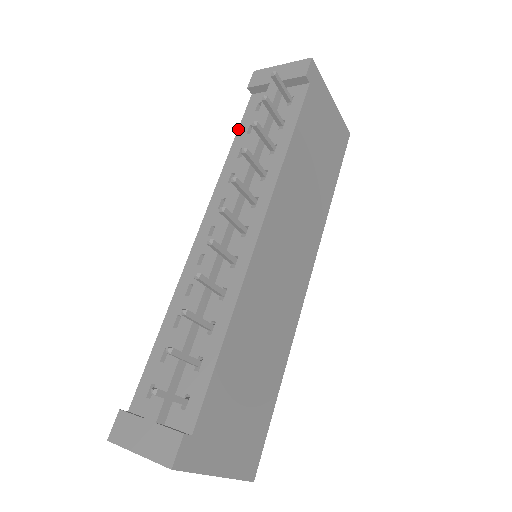
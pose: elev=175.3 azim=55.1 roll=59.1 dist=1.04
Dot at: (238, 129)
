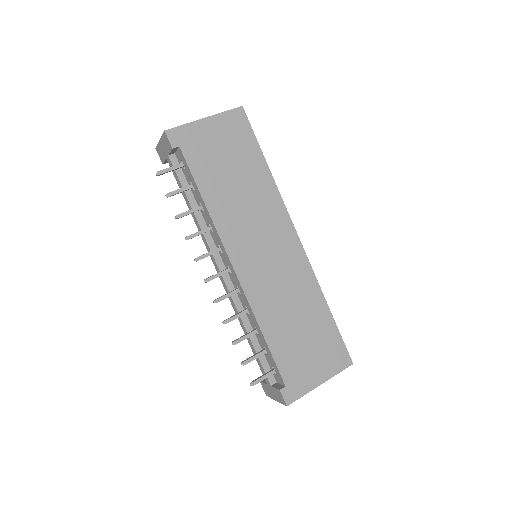
Dot at: occluded
